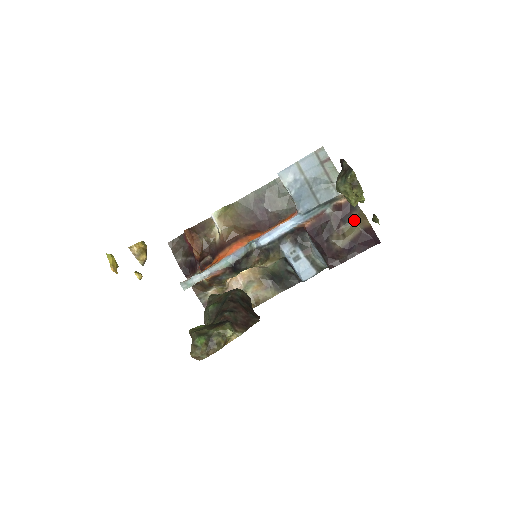
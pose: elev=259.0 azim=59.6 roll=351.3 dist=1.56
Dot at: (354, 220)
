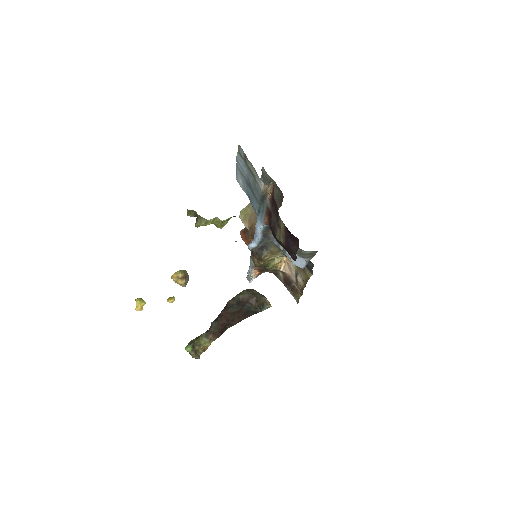
Dot at: occluded
